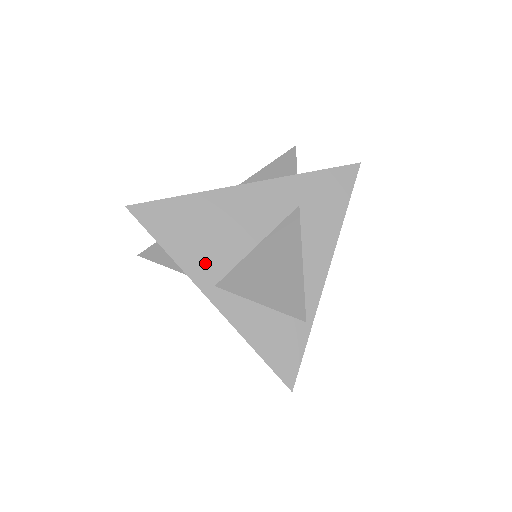
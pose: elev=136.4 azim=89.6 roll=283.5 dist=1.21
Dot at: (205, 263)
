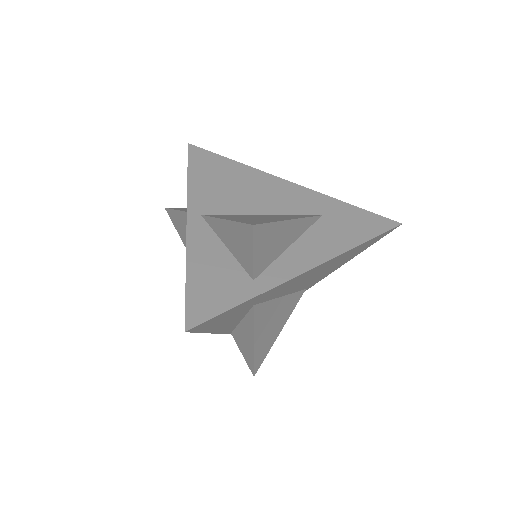
Dot at: (209, 199)
